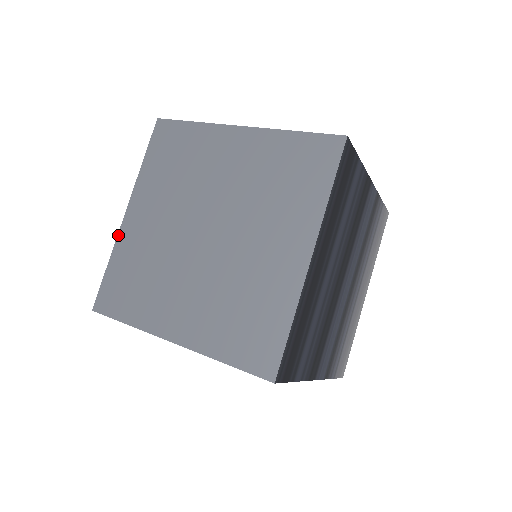
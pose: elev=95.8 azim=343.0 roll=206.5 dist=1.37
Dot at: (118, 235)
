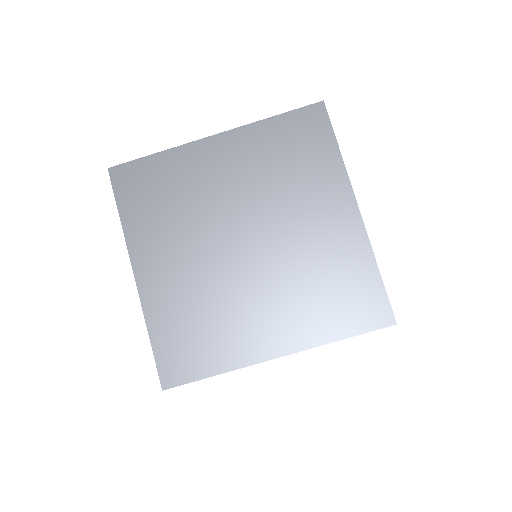
Dot at: (189, 143)
